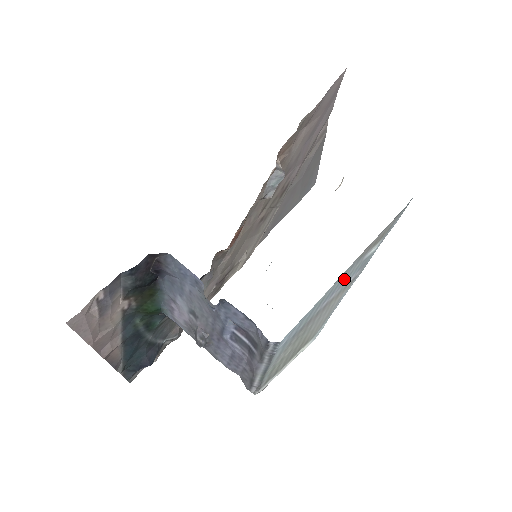
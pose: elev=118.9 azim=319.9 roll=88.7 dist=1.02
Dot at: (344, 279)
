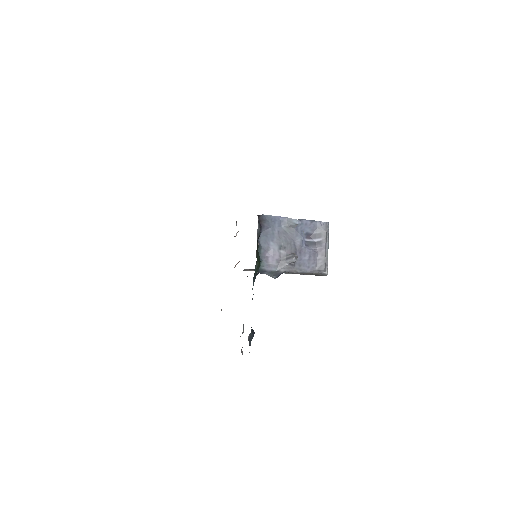
Dot at: occluded
